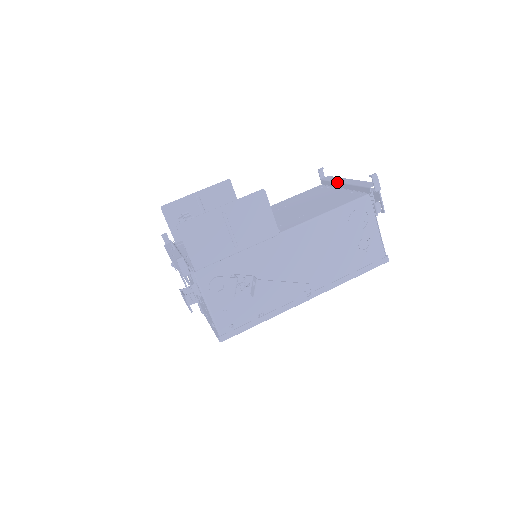
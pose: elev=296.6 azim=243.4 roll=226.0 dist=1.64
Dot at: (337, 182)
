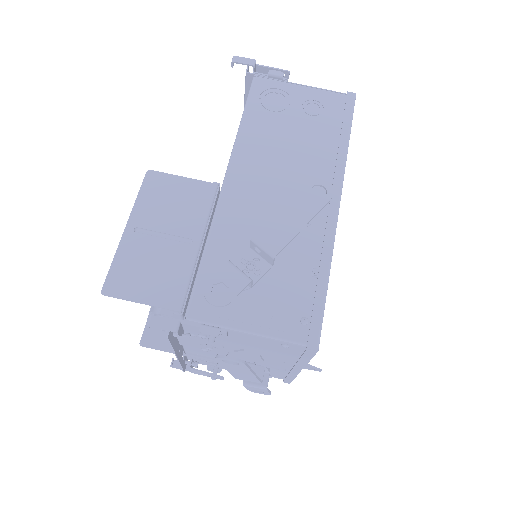
Dot at: occluded
